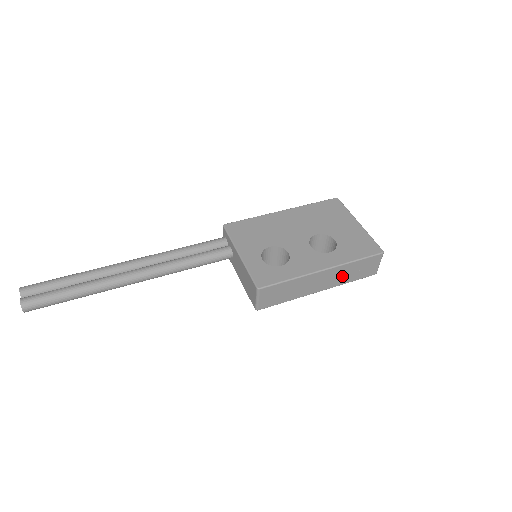
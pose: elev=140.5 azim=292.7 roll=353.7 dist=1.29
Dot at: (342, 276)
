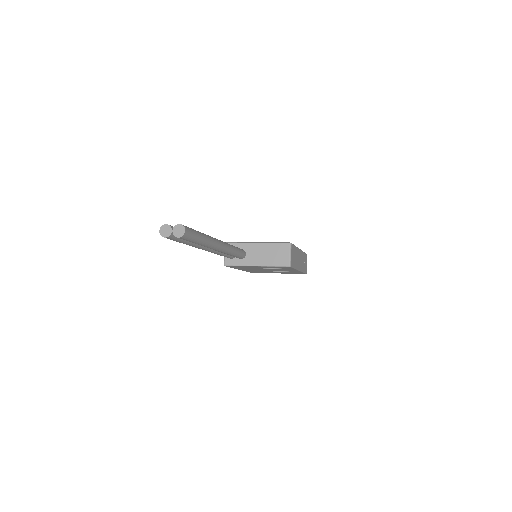
Dot at: (302, 262)
